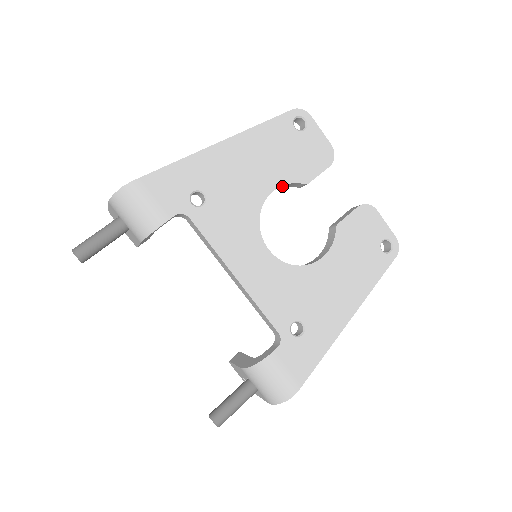
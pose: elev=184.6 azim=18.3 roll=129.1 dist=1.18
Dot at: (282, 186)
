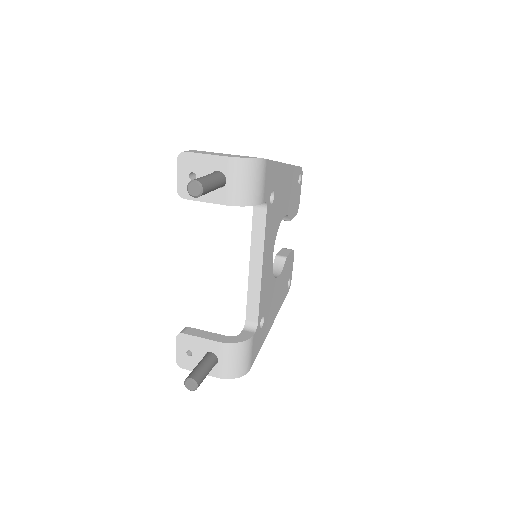
Dot at: occluded
